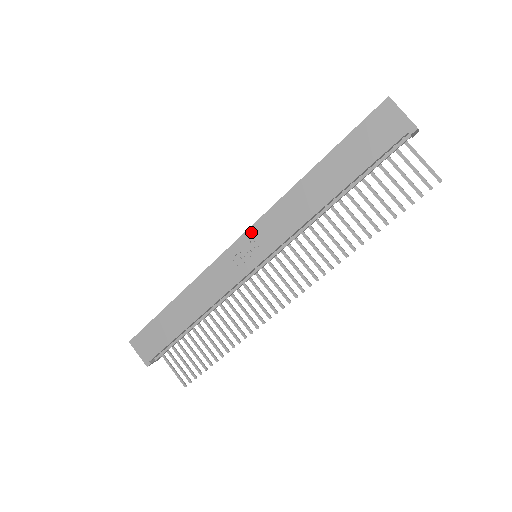
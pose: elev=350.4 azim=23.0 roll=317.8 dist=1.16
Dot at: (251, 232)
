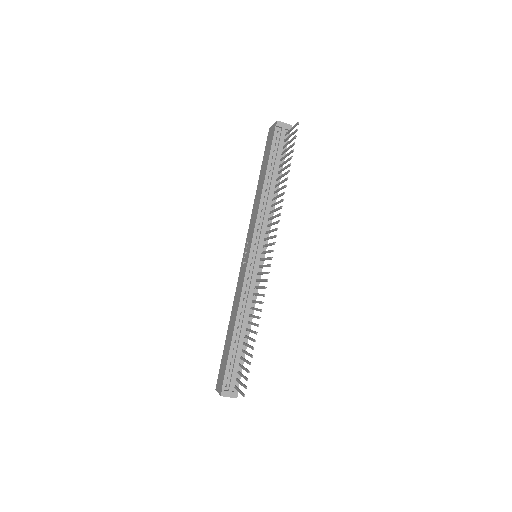
Dot at: (246, 243)
